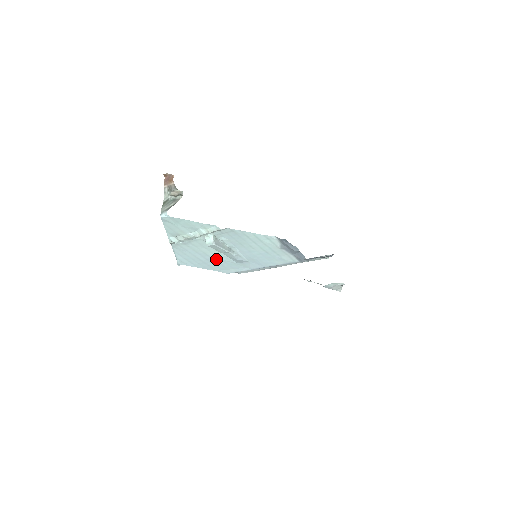
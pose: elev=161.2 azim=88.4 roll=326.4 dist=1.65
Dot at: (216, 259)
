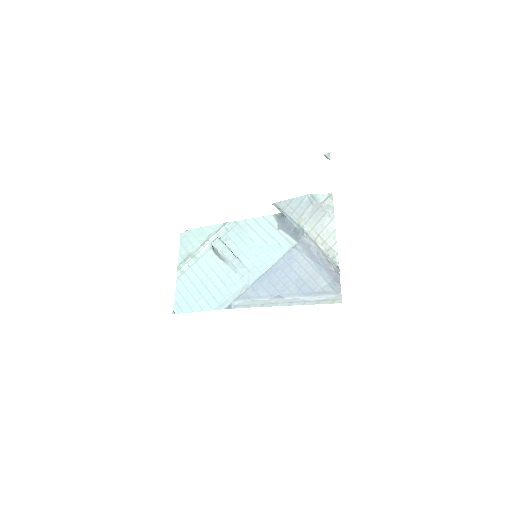
Dot at: (216, 283)
